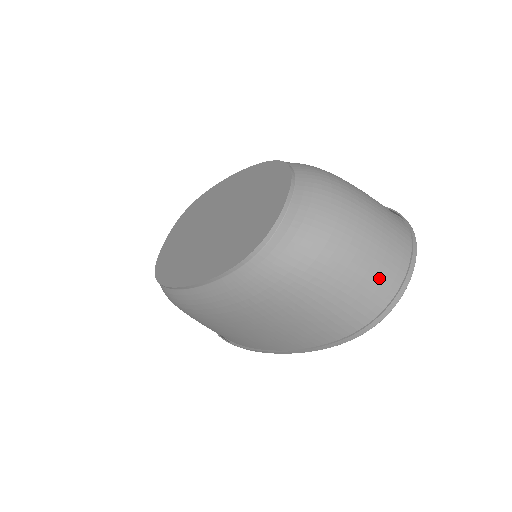
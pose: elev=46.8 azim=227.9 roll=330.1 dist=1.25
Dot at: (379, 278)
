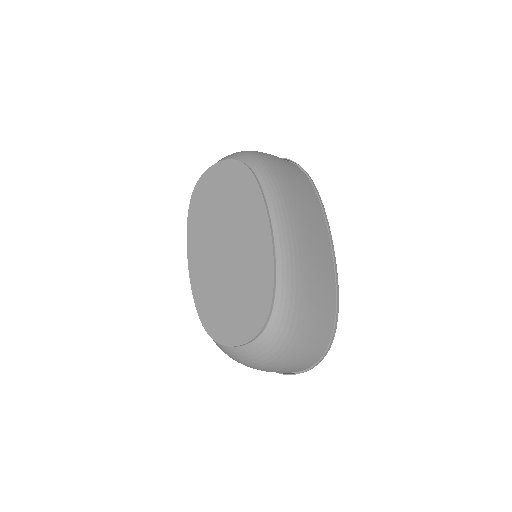
Dot at: occluded
